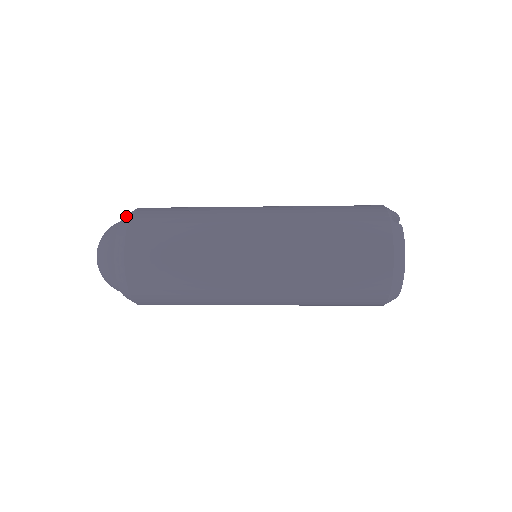
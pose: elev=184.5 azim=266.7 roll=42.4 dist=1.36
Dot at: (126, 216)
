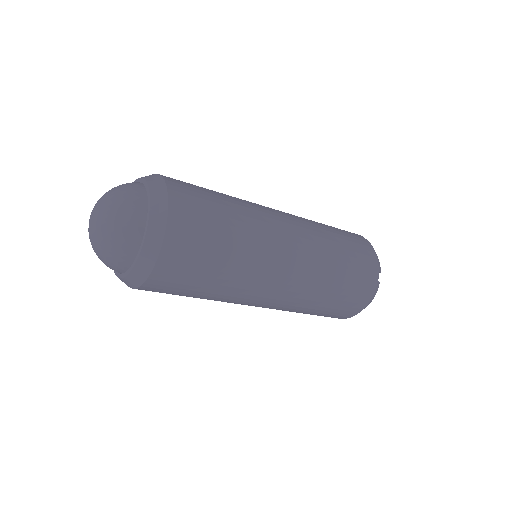
Dot at: (157, 212)
